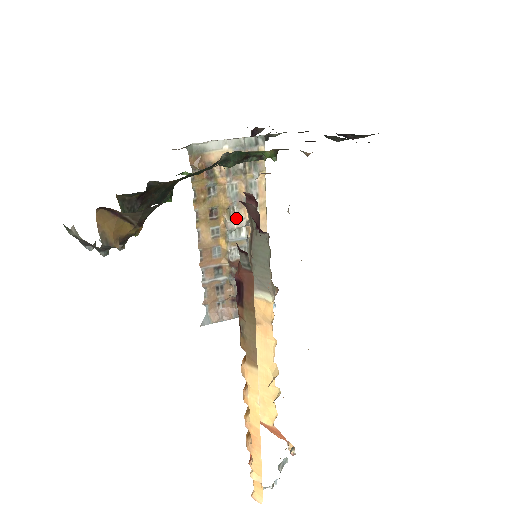
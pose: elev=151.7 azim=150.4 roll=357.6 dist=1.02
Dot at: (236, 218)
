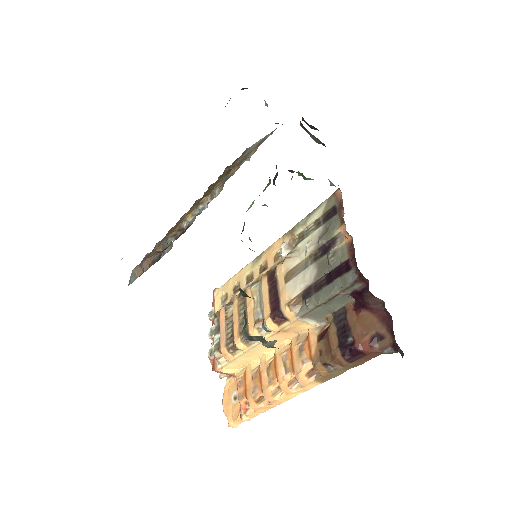
Dot at: (215, 197)
